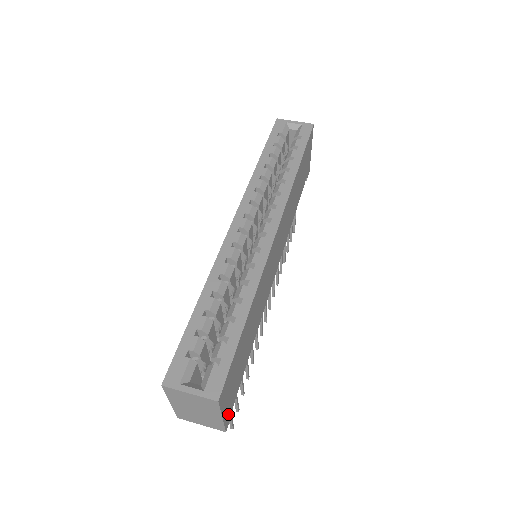
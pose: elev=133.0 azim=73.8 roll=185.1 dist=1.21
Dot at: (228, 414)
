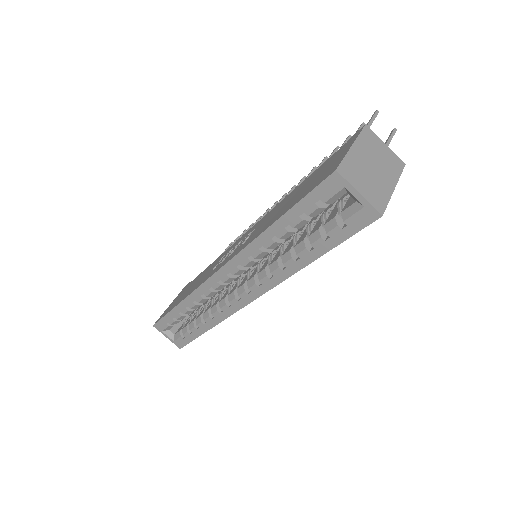
Dot at: occluded
